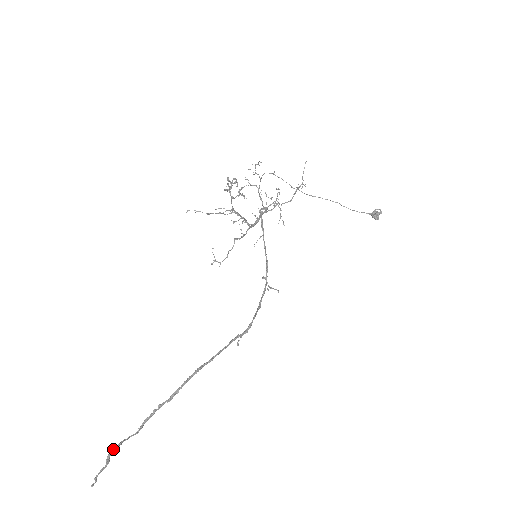
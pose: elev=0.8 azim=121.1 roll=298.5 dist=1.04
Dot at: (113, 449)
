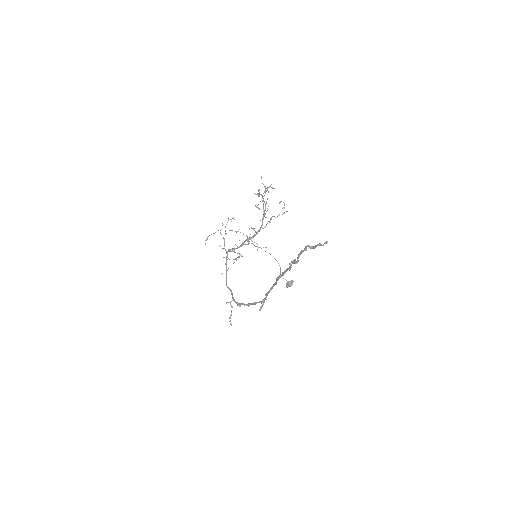
Dot at: (306, 246)
